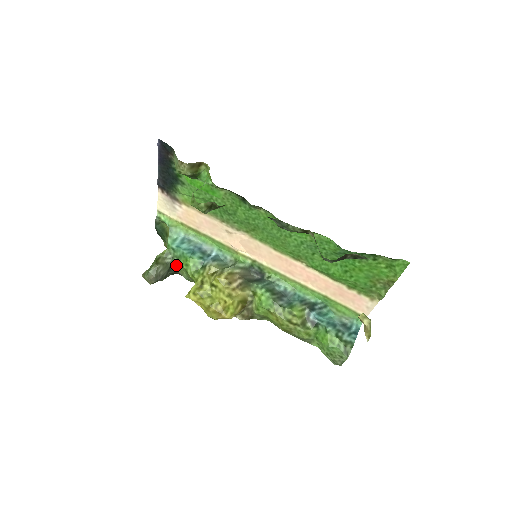
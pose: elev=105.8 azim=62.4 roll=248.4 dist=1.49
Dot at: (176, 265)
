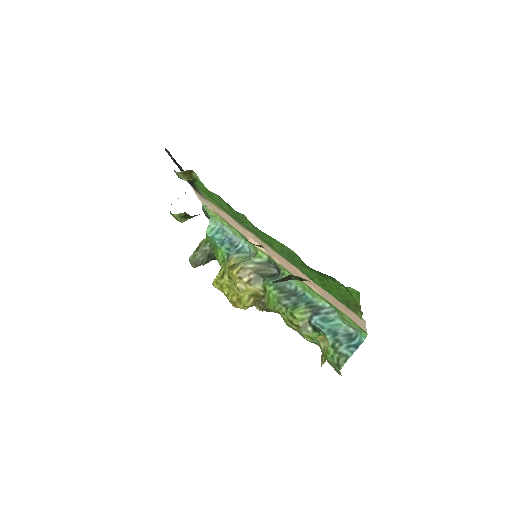
Dot at: (213, 252)
